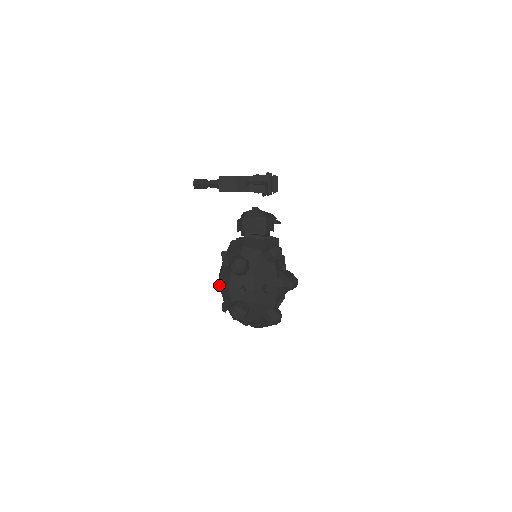
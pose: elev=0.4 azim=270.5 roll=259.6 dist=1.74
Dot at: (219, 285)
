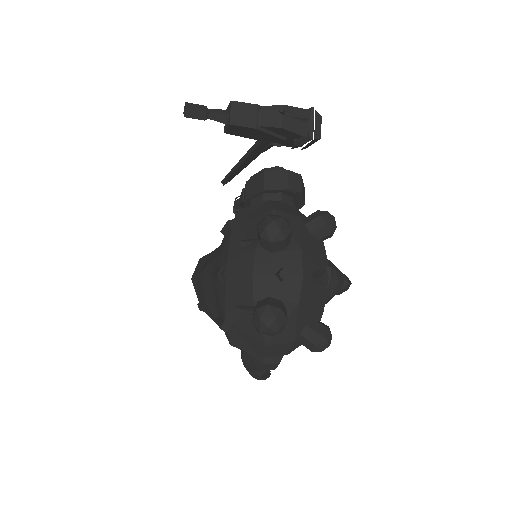
Dot at: (221, 278)
